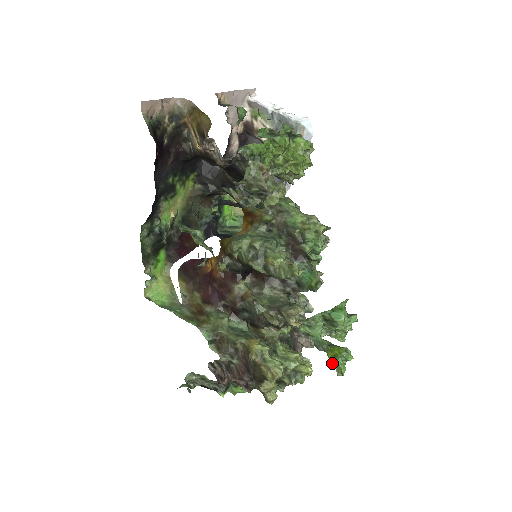
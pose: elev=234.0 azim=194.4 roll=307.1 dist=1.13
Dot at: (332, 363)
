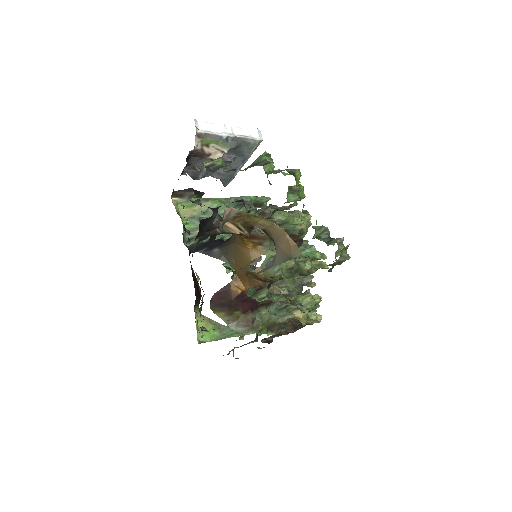
Dot at: occluded
